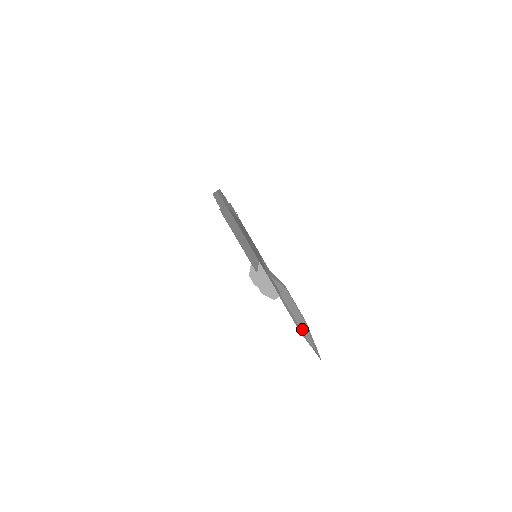
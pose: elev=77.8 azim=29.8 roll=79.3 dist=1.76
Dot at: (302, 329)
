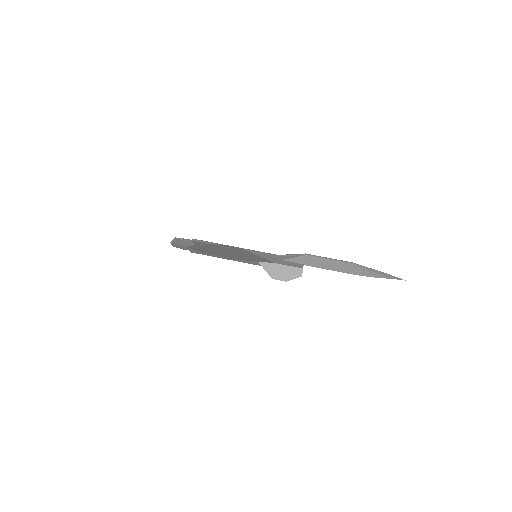
Dot at: (355, 273)
